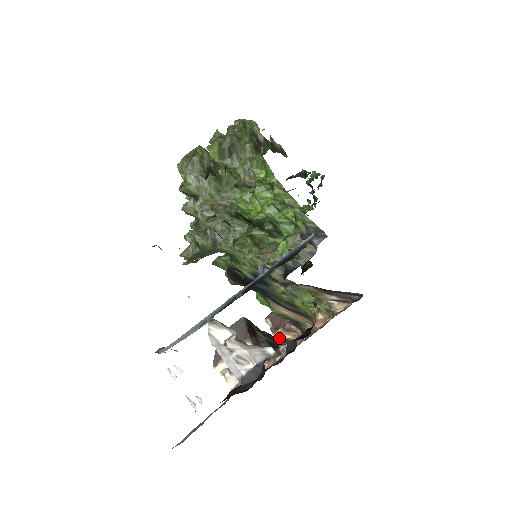
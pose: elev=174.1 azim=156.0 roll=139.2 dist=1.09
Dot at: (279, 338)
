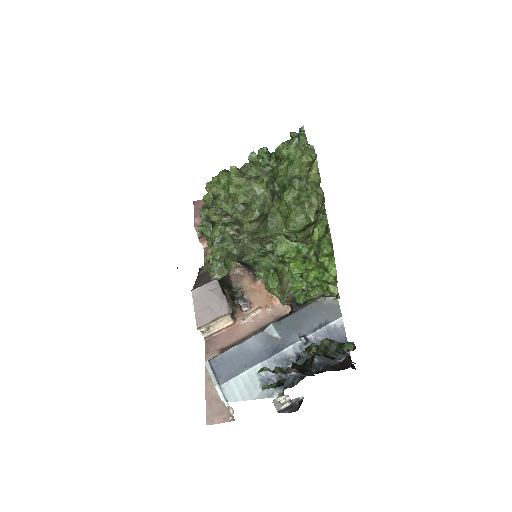
Dot at: (202, 242)
